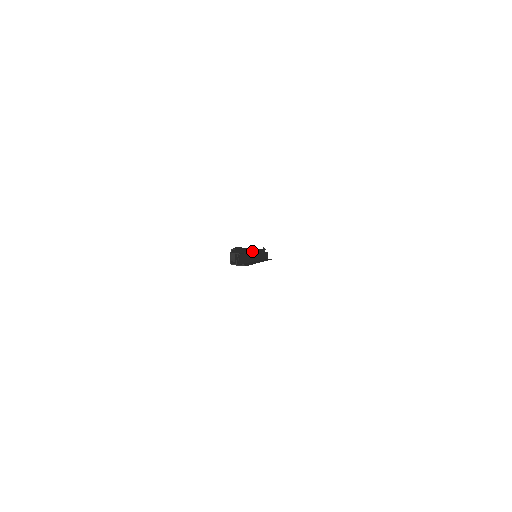
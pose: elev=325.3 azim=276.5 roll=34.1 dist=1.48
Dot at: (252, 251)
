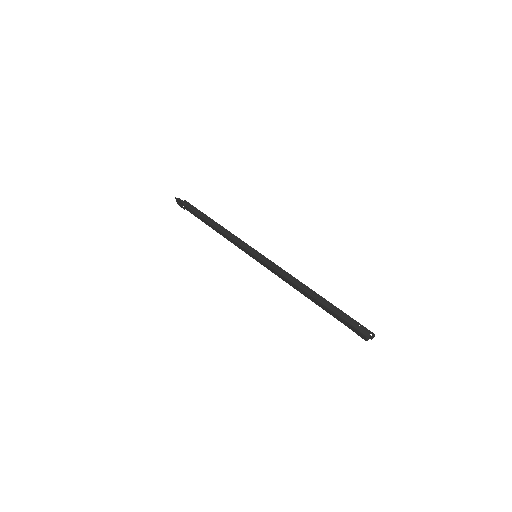
Dot at: (258, 259)
